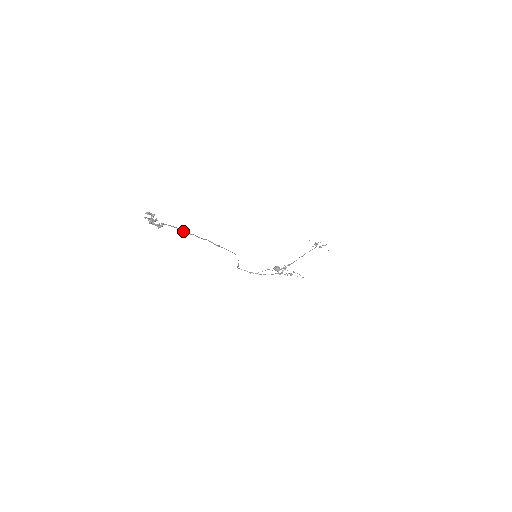
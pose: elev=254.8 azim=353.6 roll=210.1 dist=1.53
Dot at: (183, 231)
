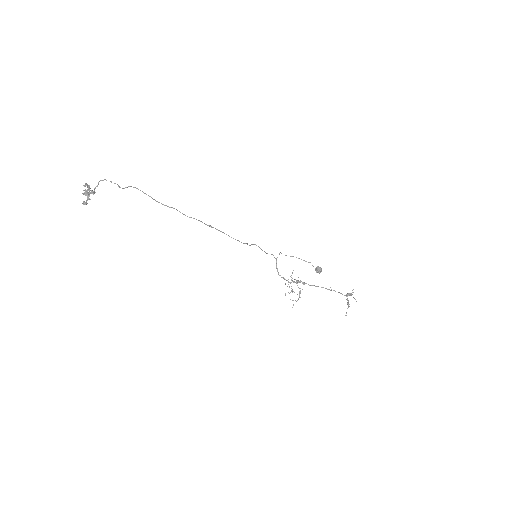
Dot at: occluded
